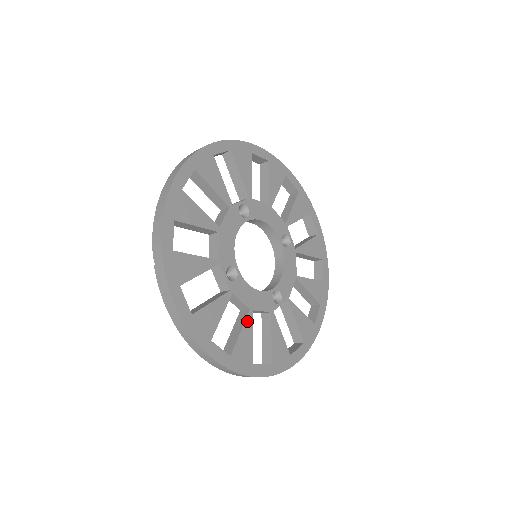
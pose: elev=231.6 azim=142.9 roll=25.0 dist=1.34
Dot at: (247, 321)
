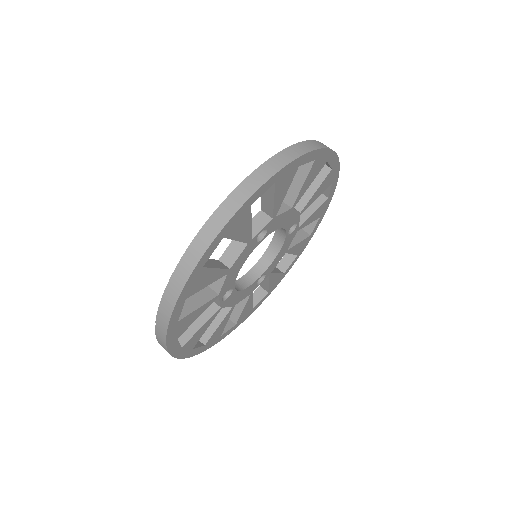
Dot at: (227, 315)
